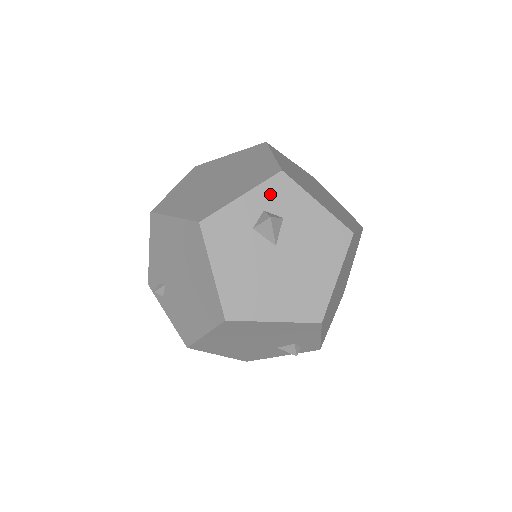
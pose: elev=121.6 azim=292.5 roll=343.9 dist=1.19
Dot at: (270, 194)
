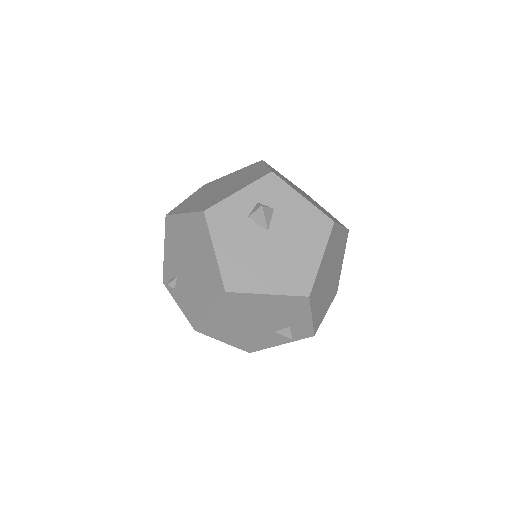
Dot at: (262, 190)
